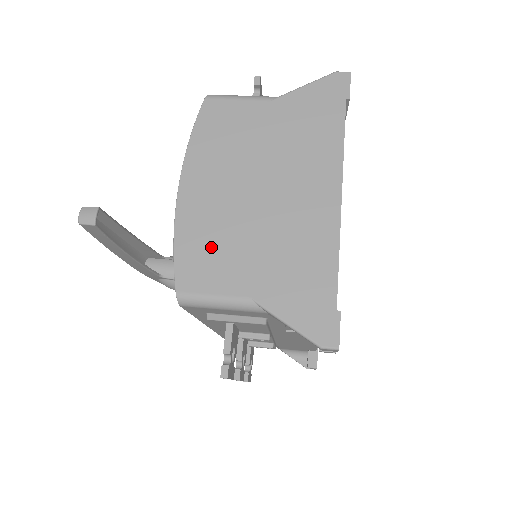
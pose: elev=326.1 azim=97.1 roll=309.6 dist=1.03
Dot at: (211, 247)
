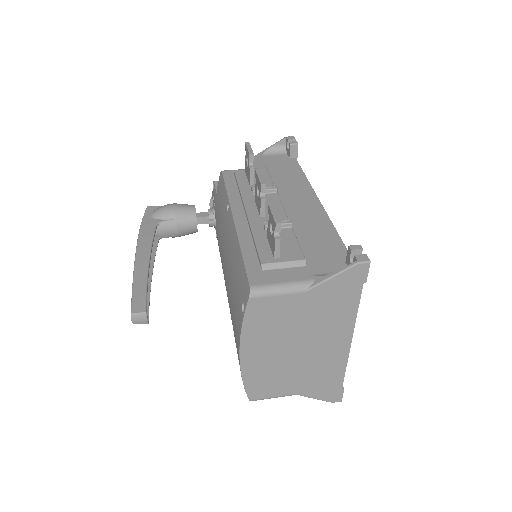
Dot at: (268, 379)
